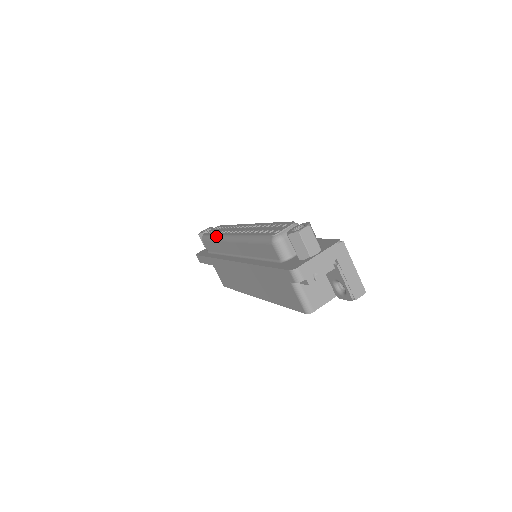
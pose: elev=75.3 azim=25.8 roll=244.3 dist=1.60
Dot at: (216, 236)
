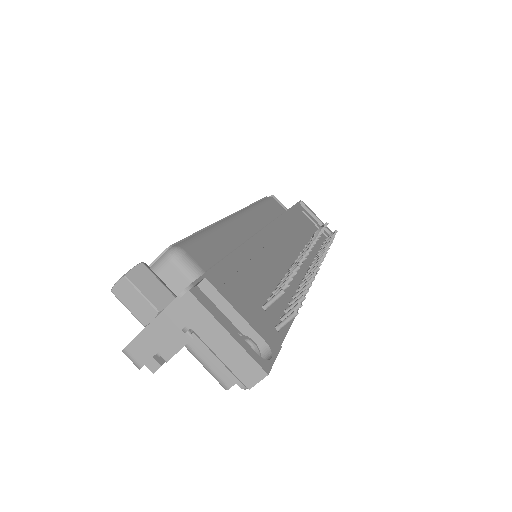
Dot at: occluded
